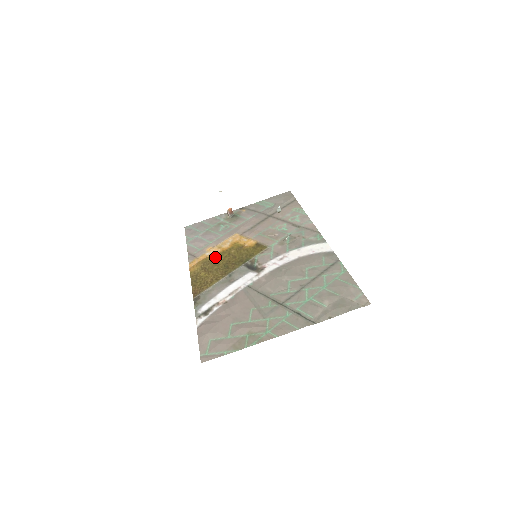
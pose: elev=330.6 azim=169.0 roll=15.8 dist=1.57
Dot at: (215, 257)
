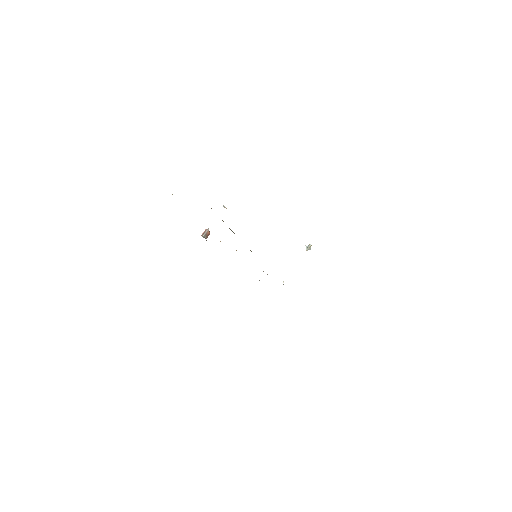
Dot at: occluded
